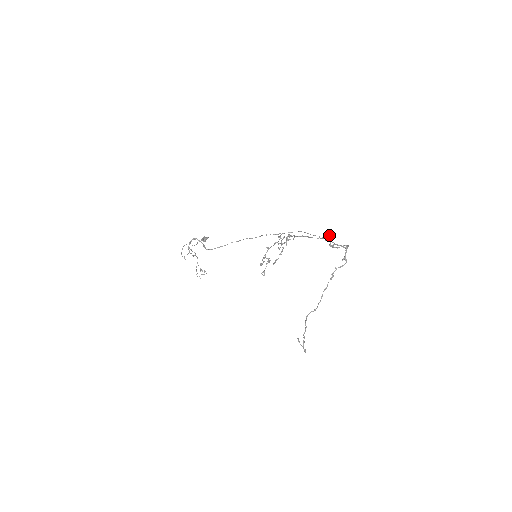
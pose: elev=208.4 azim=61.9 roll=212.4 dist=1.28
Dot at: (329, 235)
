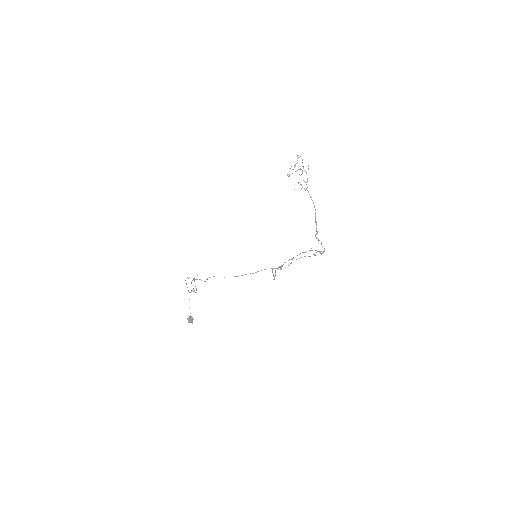
Dot at: occluded
